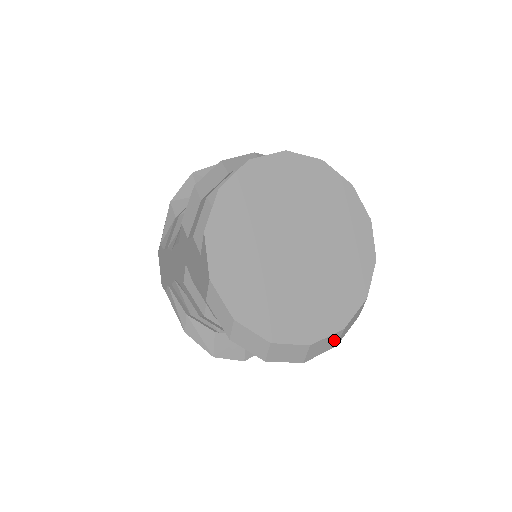
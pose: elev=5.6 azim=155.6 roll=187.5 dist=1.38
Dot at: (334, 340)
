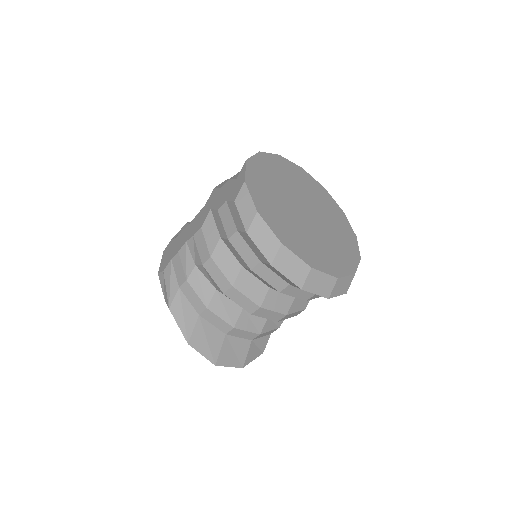
Dot at: (328, 286)
